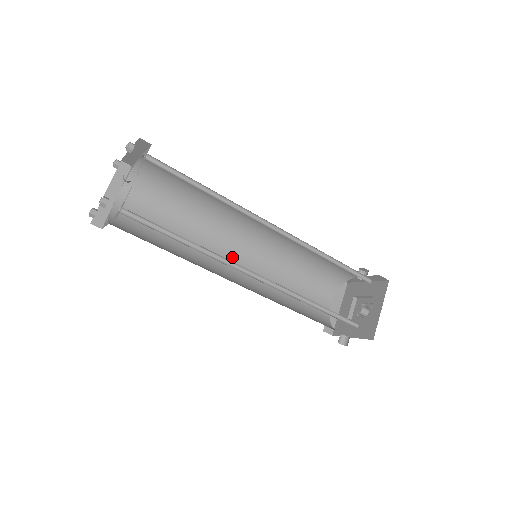
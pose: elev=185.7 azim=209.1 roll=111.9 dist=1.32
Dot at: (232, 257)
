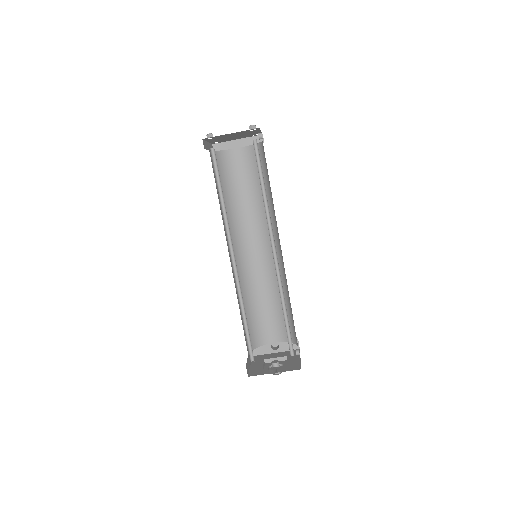
Dot at: (229, 253)
